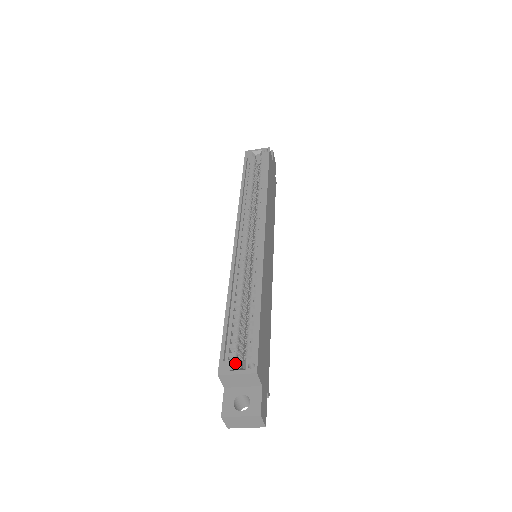
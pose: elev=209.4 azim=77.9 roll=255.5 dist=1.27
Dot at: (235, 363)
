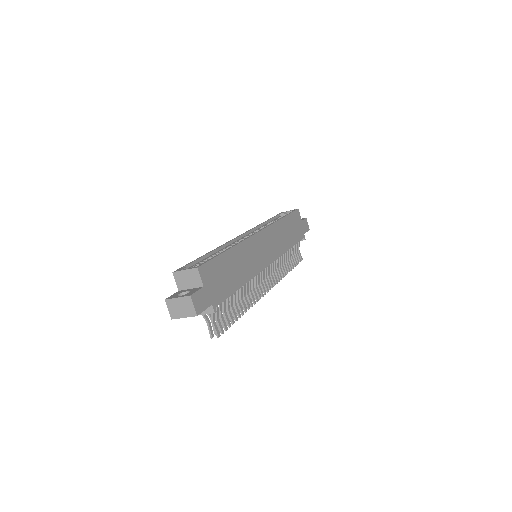
Dot at: occluded
